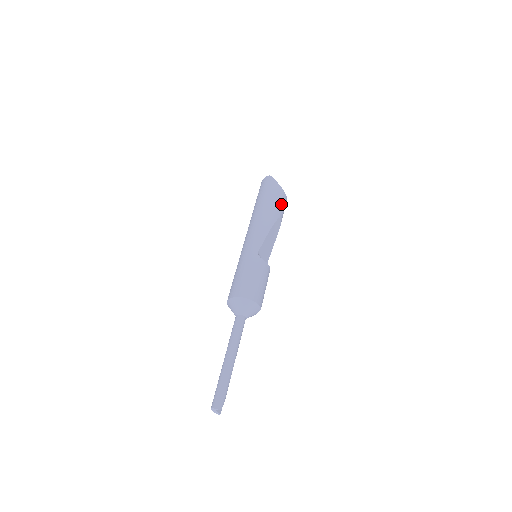
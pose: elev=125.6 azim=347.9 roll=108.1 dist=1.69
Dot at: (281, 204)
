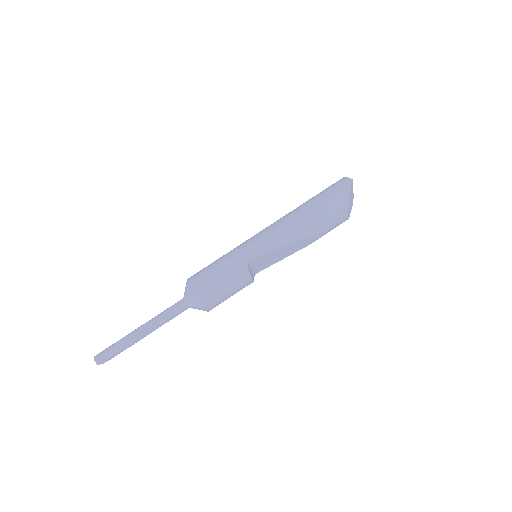
Dot at: (330, 223)
